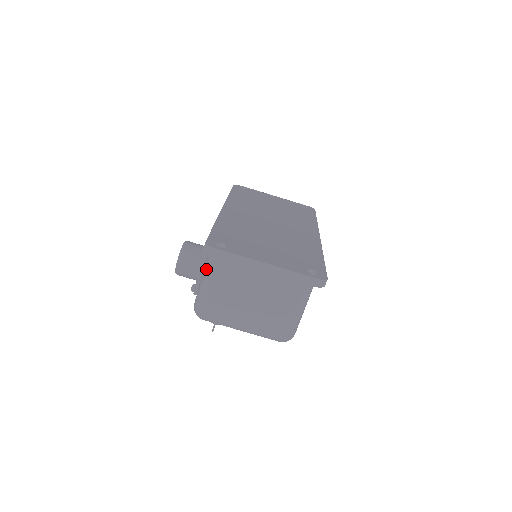
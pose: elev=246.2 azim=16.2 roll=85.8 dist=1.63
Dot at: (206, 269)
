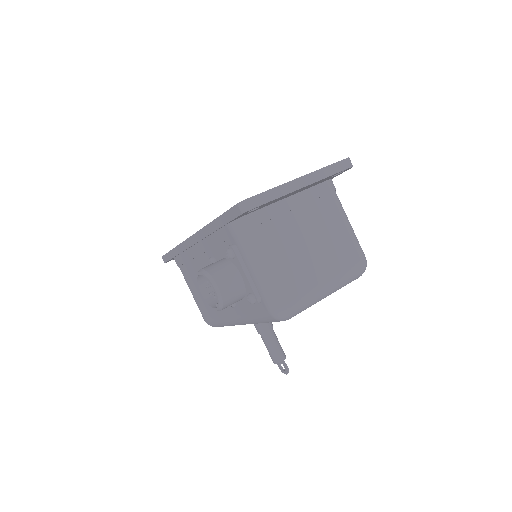
Dot at: (250, 255)
